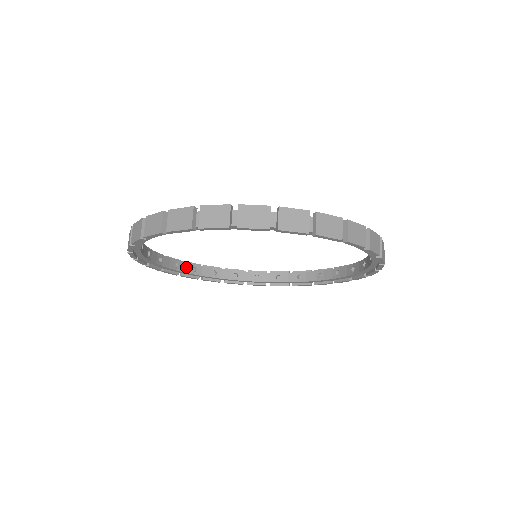
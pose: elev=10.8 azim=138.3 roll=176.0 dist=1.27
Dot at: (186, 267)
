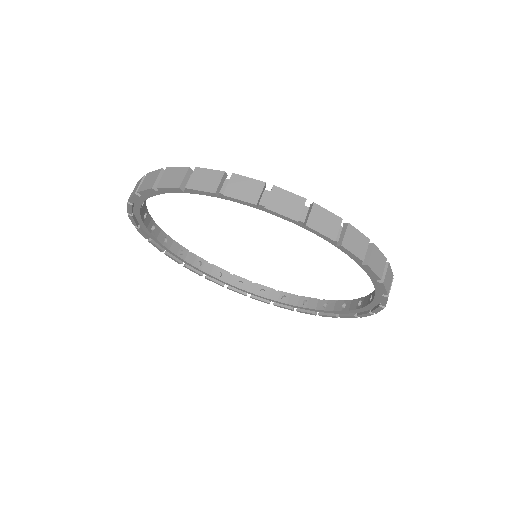
Dot at: (160, 234)
